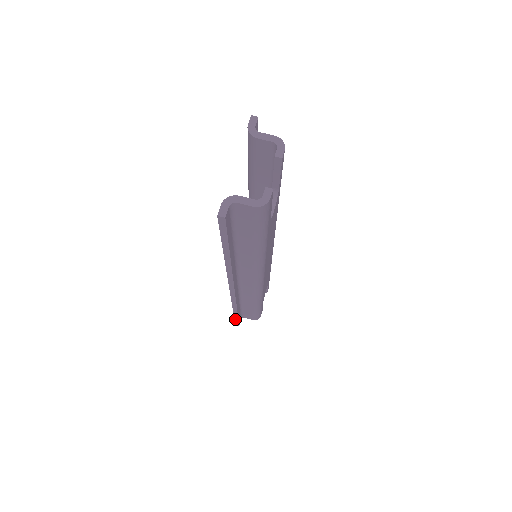
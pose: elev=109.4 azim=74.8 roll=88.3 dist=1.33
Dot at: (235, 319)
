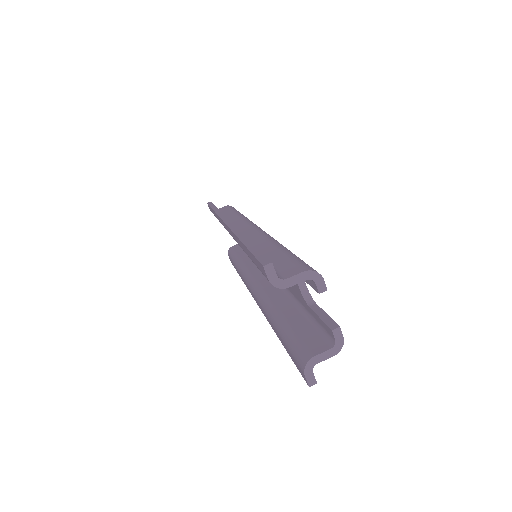
Dot at: occluded
